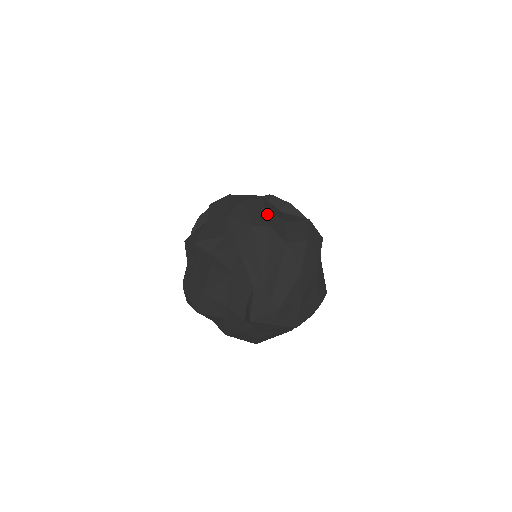
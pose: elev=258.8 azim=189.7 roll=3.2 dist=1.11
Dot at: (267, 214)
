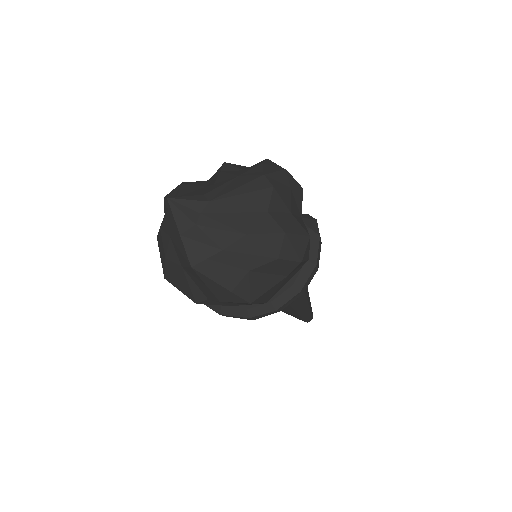
Dot at: (286, 188)
